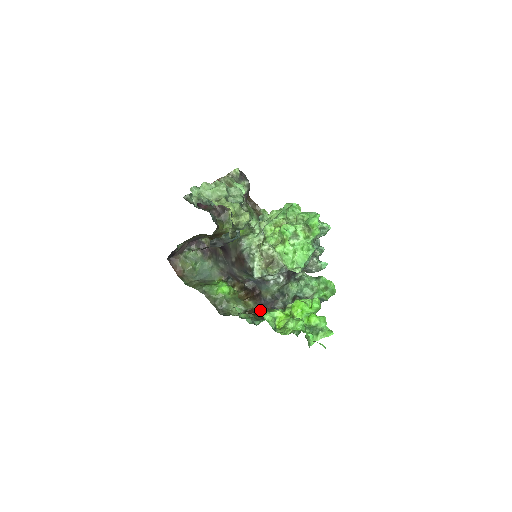
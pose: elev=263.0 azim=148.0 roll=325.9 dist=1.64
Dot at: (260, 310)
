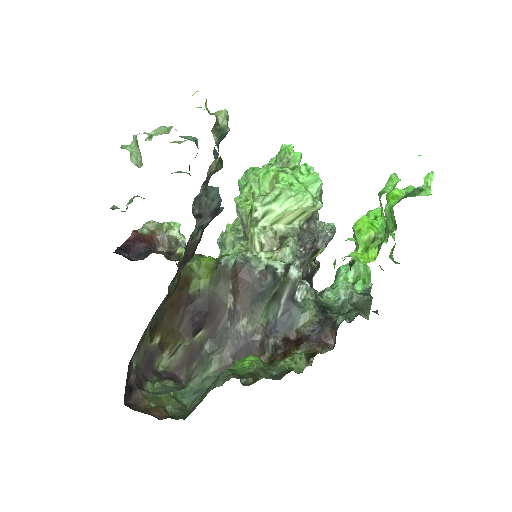
Dot at: (322, 348)
